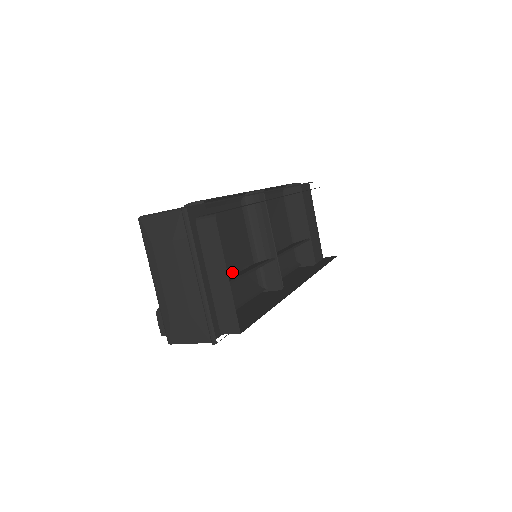
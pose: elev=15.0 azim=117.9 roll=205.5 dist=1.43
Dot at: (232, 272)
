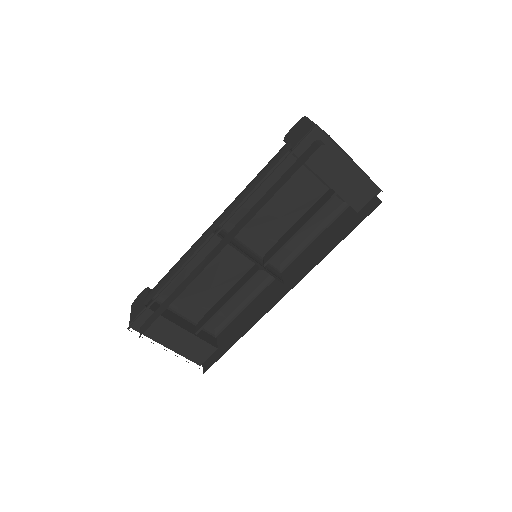
Dot at: (228, 288)
